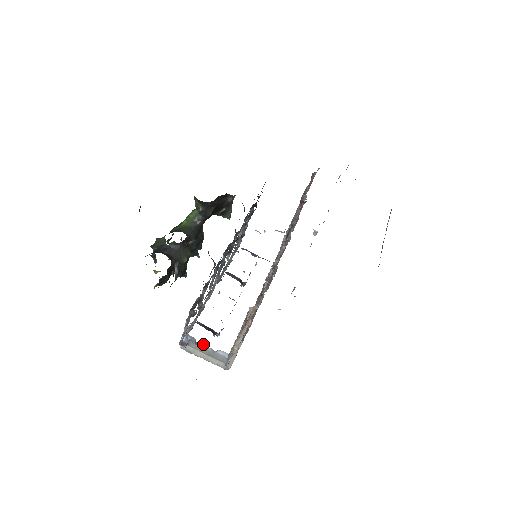
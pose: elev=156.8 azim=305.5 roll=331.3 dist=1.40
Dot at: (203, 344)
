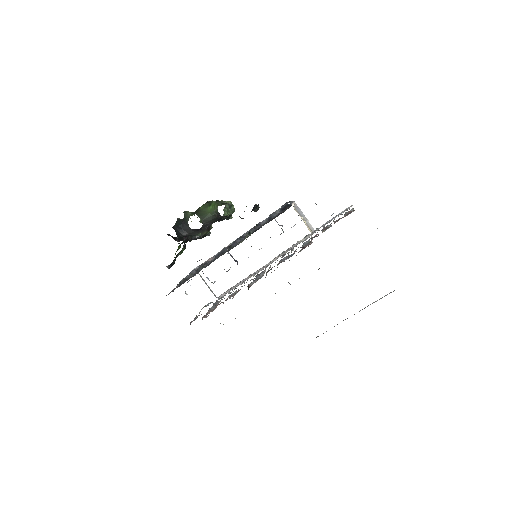
Dot at: occluded
